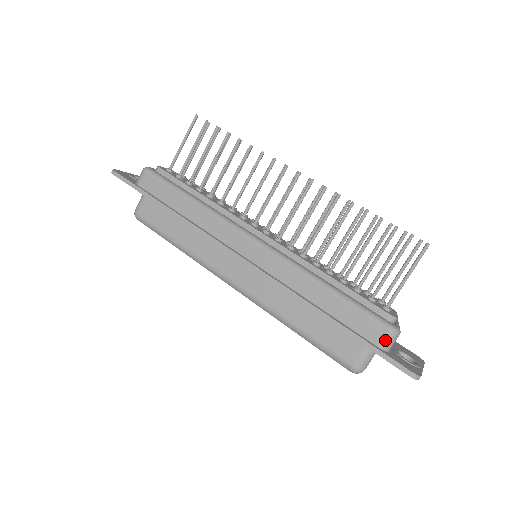
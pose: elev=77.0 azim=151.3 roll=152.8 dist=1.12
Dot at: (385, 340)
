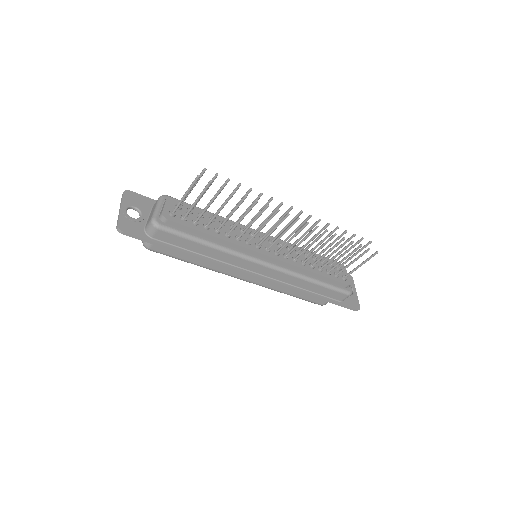
Dot at: occluded
